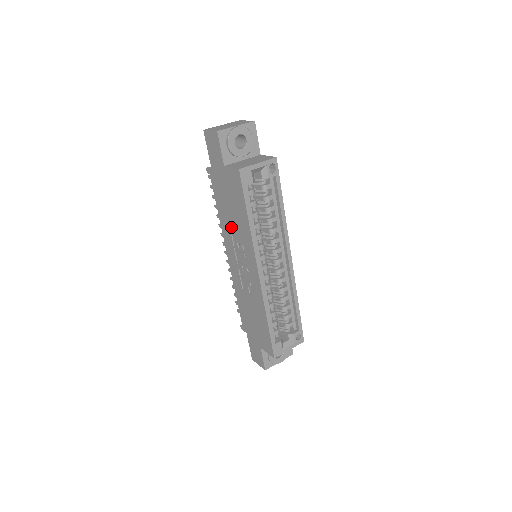
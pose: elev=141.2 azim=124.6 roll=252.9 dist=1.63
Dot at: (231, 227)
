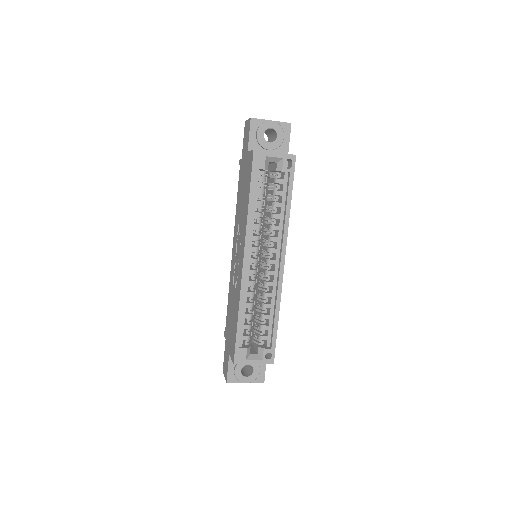
Dot at: (239, 216)
